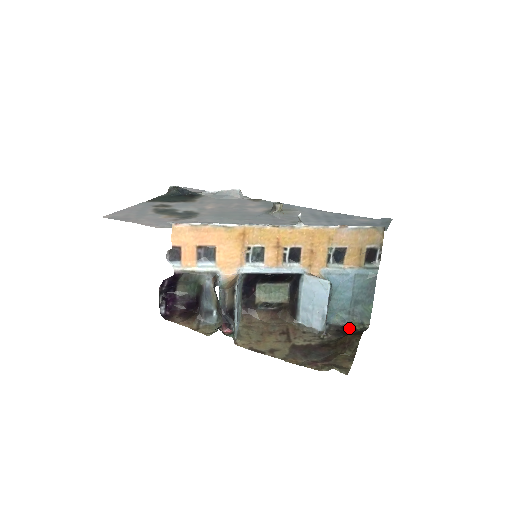
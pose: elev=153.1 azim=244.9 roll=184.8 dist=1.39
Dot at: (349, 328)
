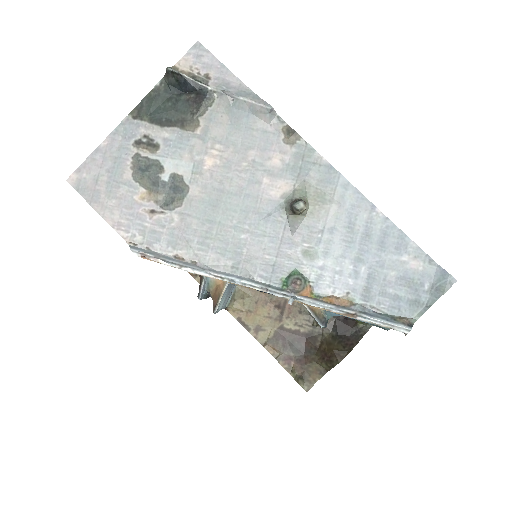
Dot at: (350, 322)
